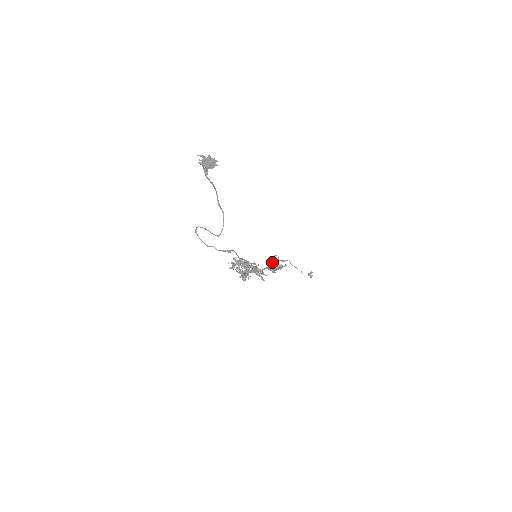
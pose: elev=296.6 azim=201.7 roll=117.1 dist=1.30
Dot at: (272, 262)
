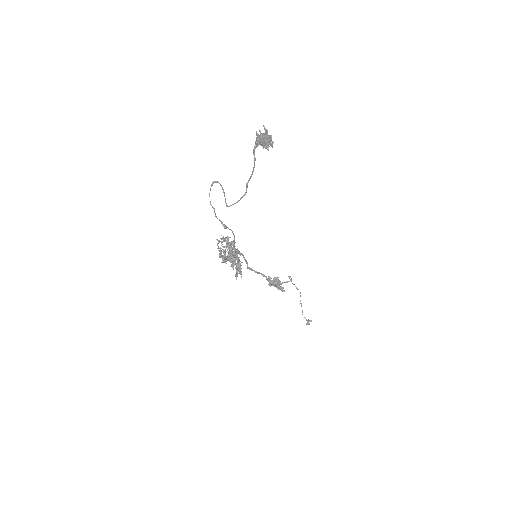
Dot at: (277, 277)
